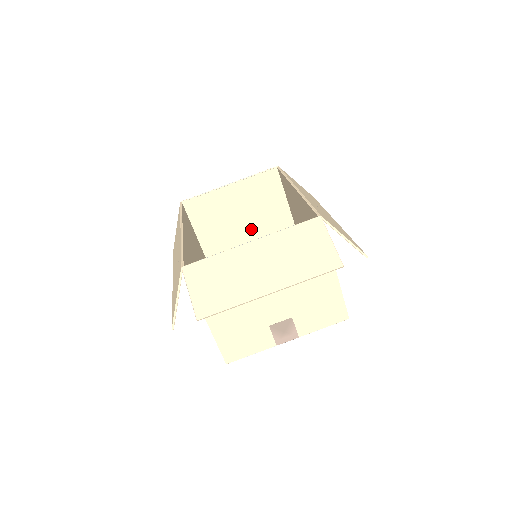
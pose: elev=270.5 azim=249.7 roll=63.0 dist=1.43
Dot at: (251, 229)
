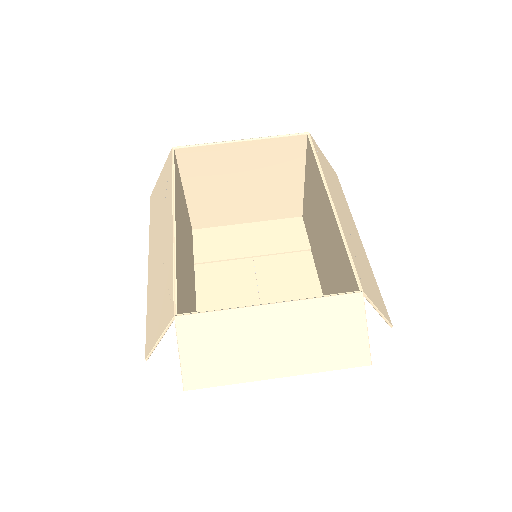
Dot at: (251, 193)
